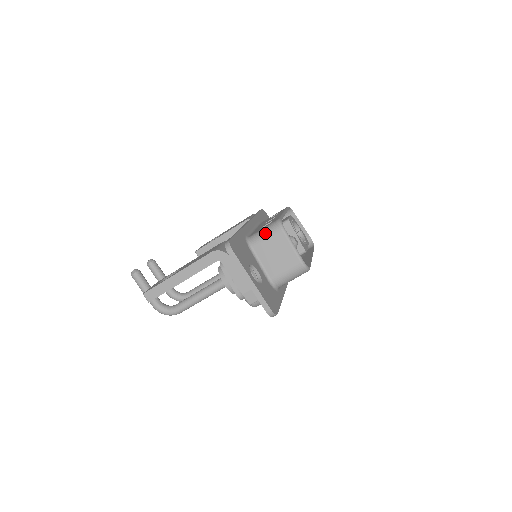
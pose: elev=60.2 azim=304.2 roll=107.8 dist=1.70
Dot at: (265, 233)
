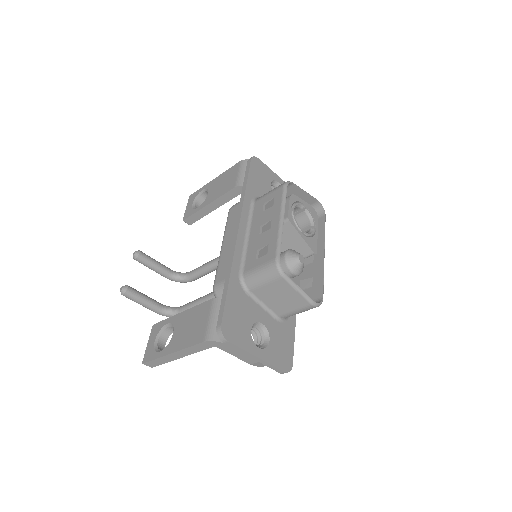
Dot at: (262, 278)
